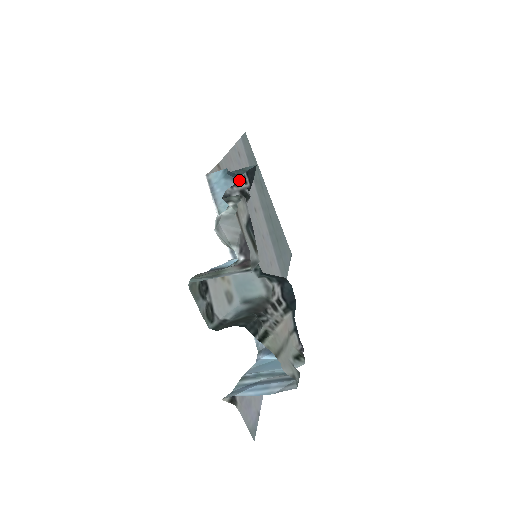
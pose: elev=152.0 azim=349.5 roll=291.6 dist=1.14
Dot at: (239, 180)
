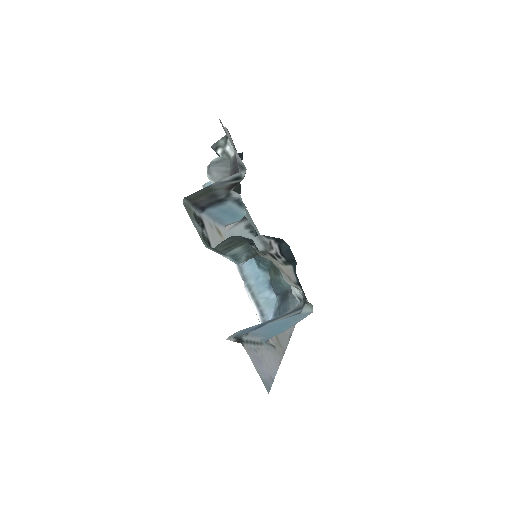
Dot at: occluded
